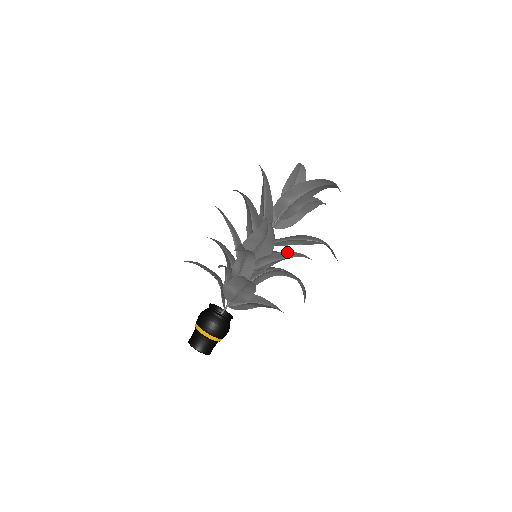
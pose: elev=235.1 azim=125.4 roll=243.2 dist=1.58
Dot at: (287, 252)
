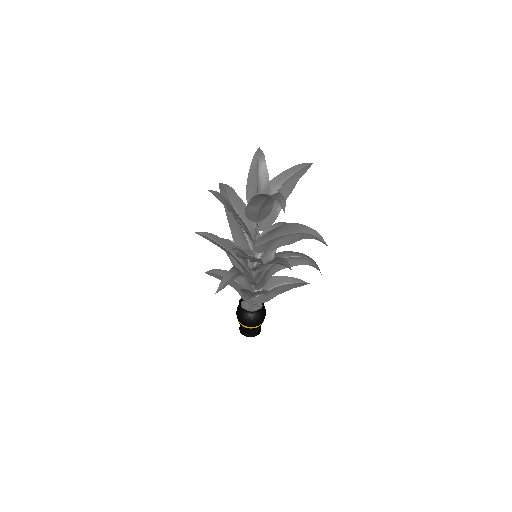
Dot at: occluded
